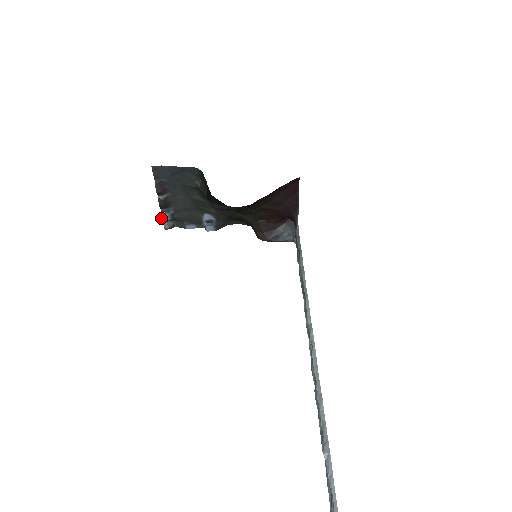
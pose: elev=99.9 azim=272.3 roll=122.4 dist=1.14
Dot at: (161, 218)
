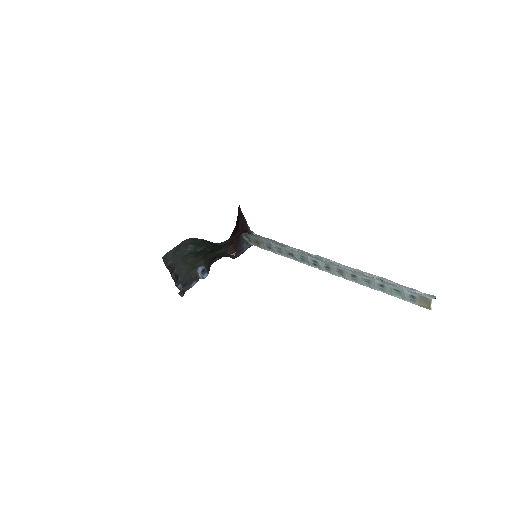
Dot at: occluded
